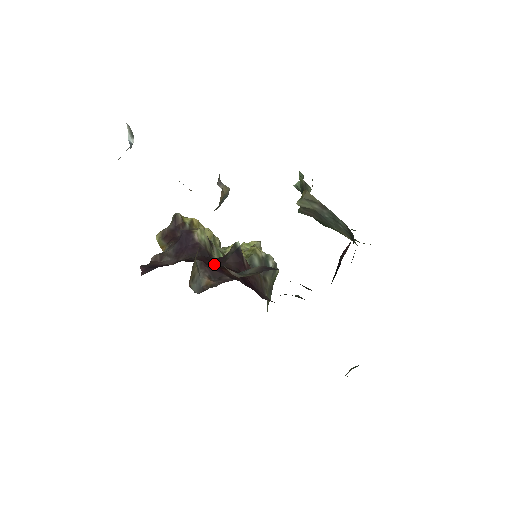
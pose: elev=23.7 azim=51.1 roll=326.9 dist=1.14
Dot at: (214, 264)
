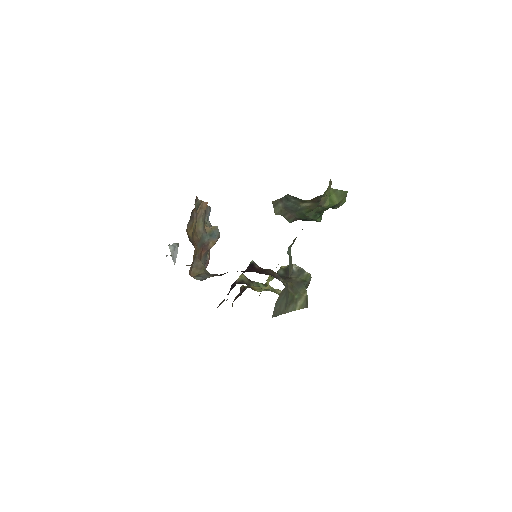
Dot at: occluded
